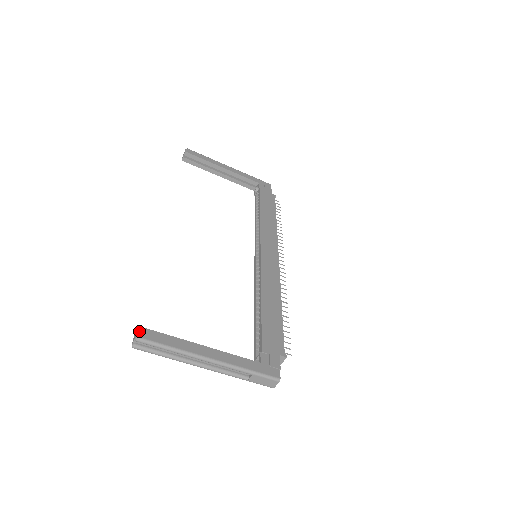
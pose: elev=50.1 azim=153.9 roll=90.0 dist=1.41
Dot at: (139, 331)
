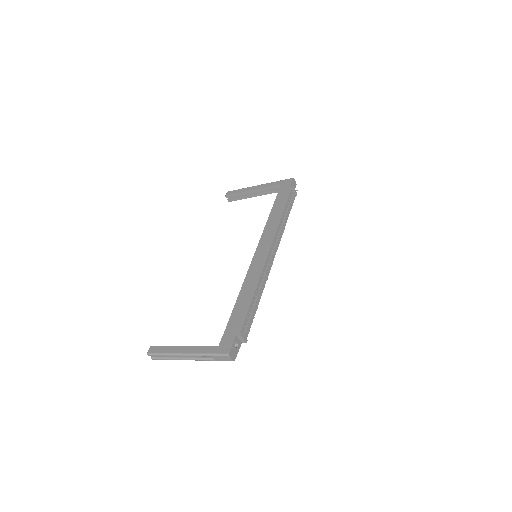
Dot at: (149, 349)
